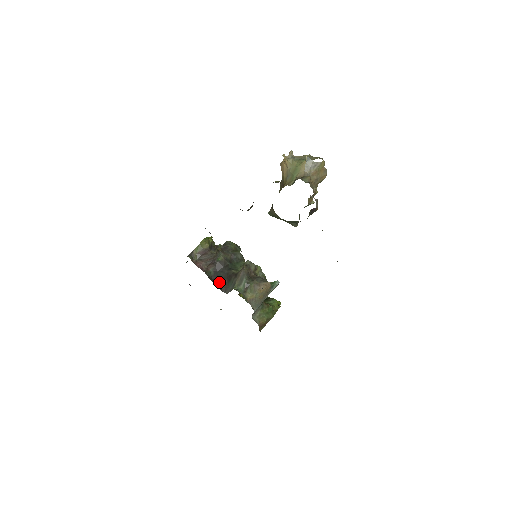
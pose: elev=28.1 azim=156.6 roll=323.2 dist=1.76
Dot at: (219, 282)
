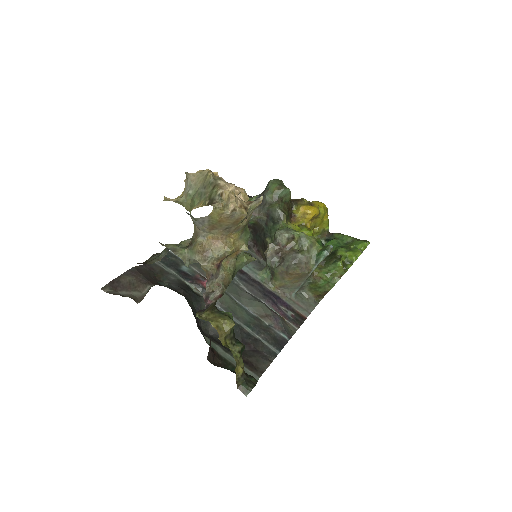
Dot at: (259, 249)
